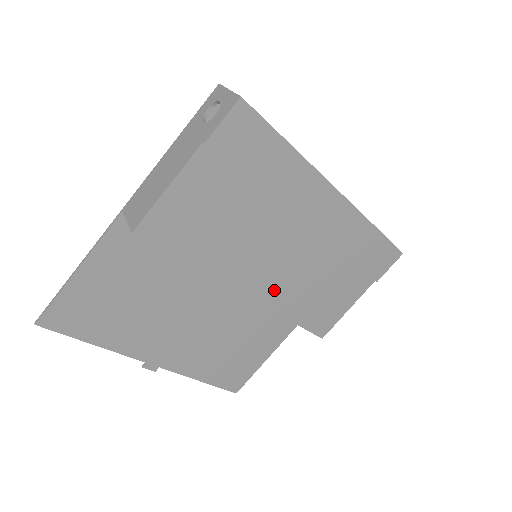
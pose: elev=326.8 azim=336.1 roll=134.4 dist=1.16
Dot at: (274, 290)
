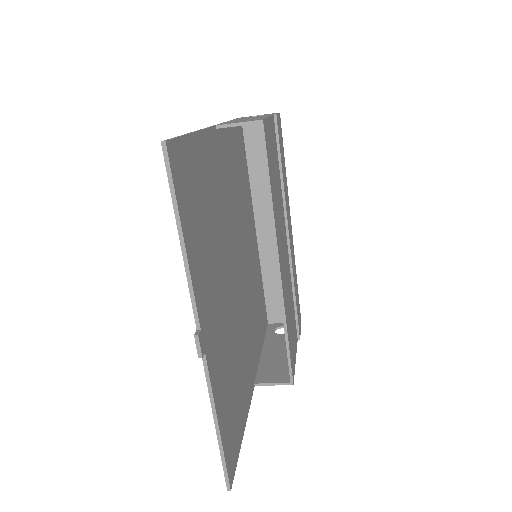
Dot at: (284, 281)
